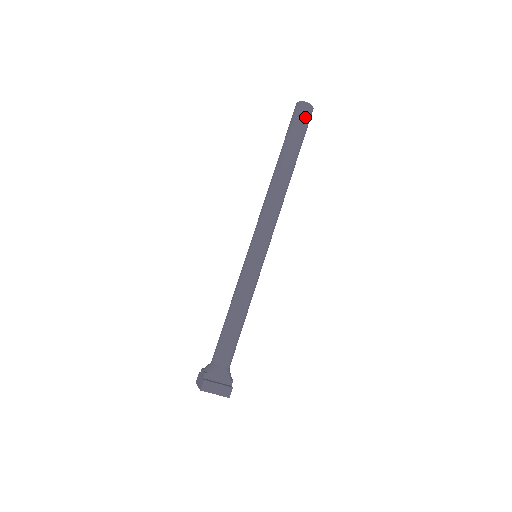
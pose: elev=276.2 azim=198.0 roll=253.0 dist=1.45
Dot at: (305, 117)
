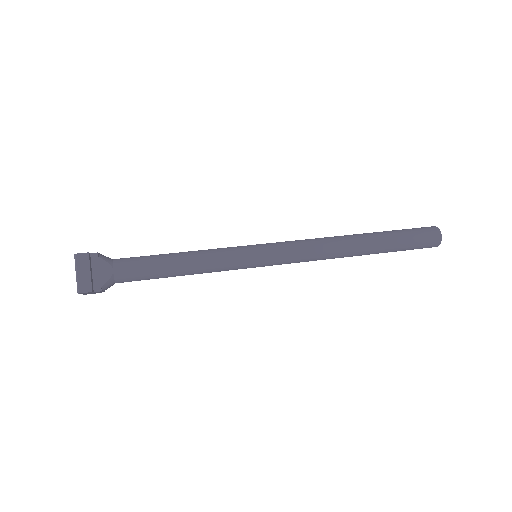
Dot at: (426, 238)
